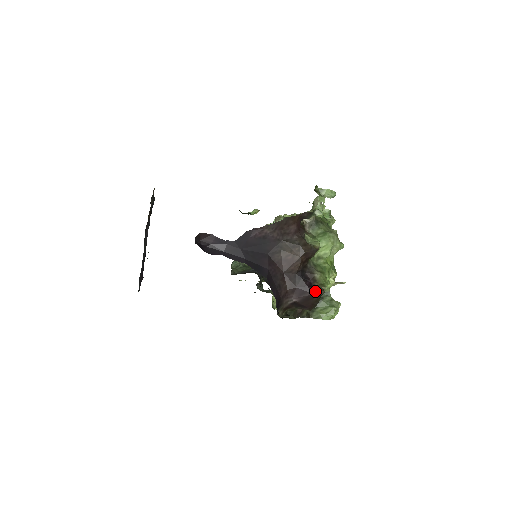
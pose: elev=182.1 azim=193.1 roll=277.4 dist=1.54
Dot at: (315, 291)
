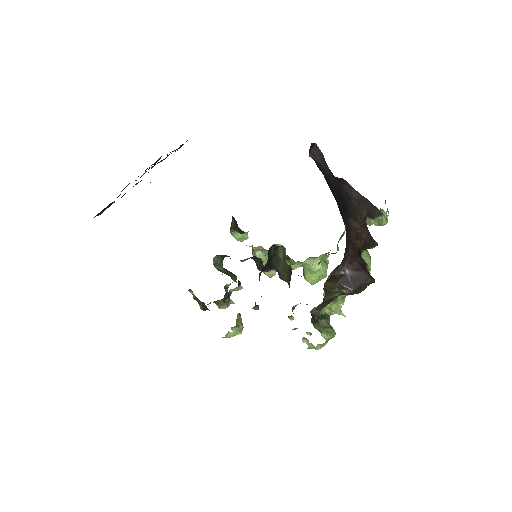
Dot at: (369, 274)
